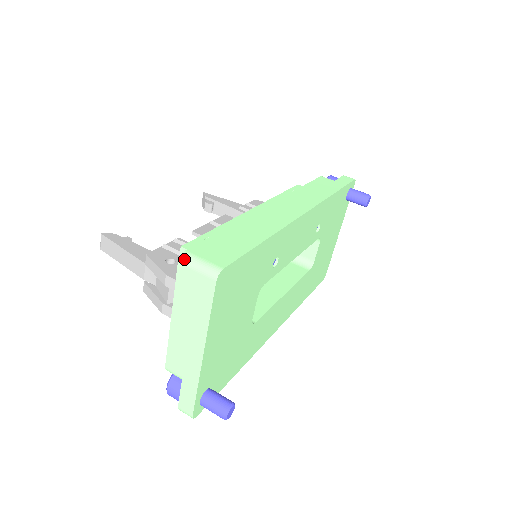
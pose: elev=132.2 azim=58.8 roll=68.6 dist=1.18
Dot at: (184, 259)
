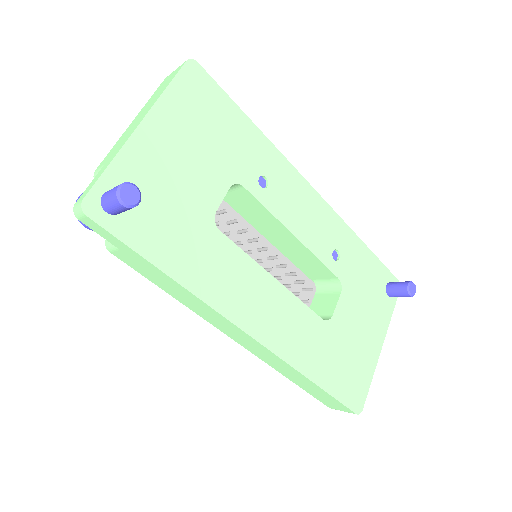
Dot at: occluded
